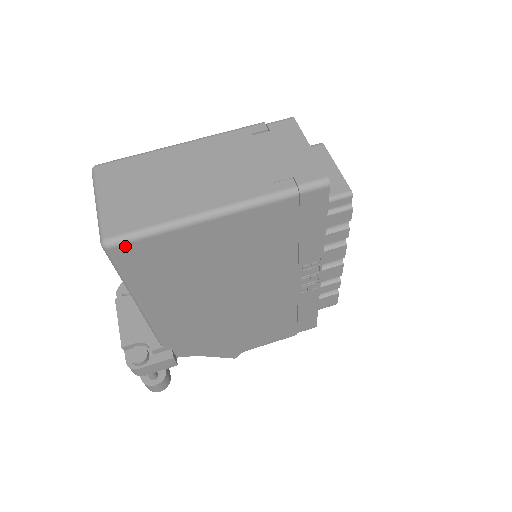
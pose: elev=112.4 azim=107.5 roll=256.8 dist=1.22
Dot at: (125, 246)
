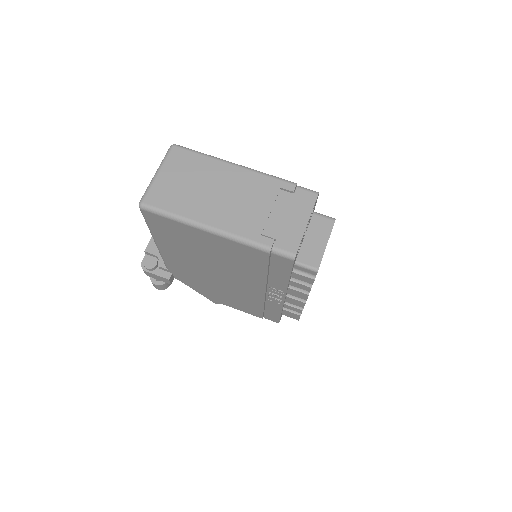
Dot at: (151, 213)
